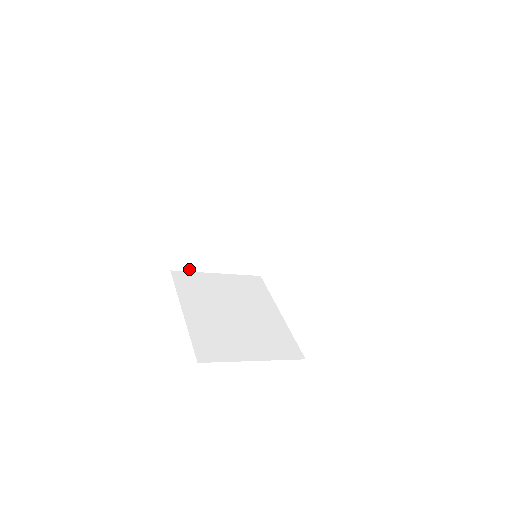
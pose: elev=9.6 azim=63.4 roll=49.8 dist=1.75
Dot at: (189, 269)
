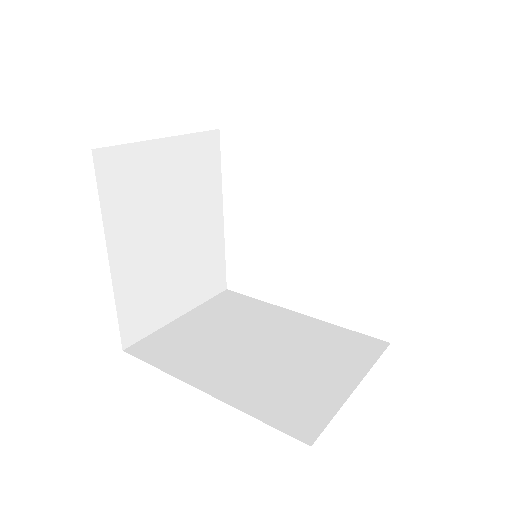
Dot at: (125, 144)
